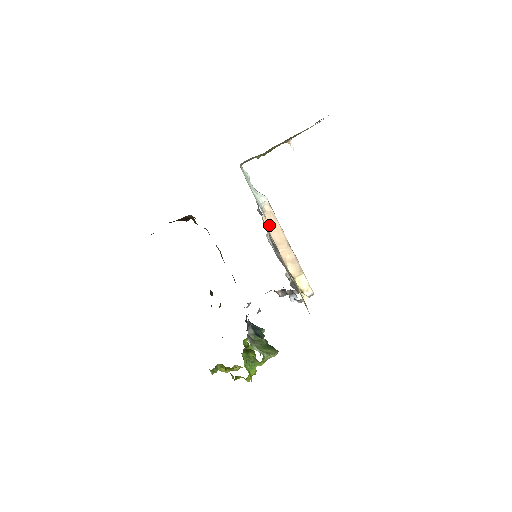
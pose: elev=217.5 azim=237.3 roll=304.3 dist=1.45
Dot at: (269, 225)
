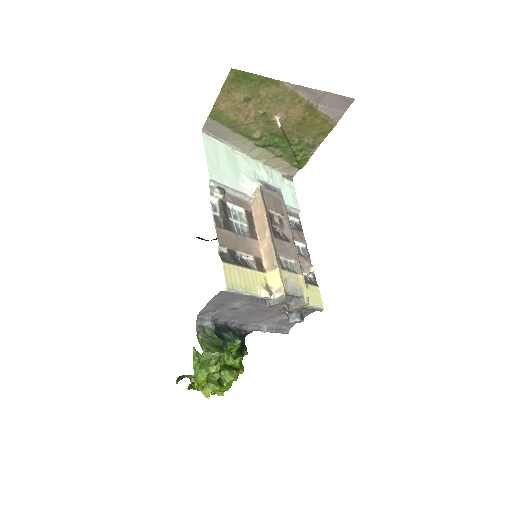
Dot at: (221, 190)
